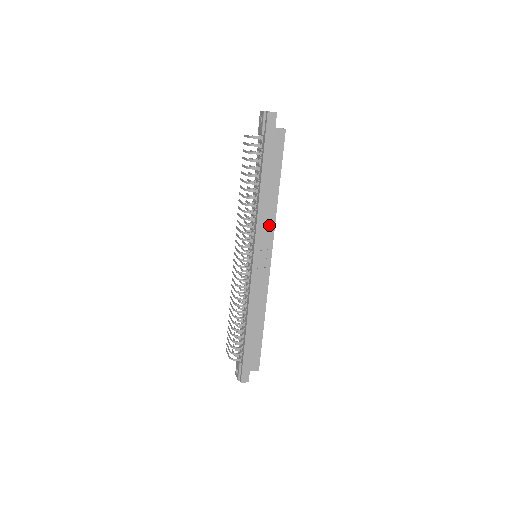
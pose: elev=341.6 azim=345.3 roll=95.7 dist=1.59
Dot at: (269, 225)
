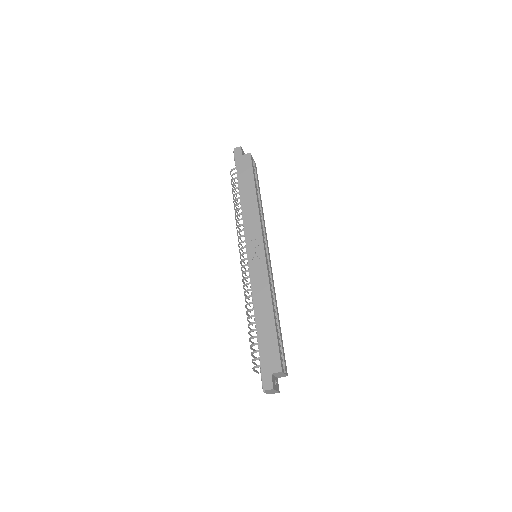
Dot at: (255, 221)
